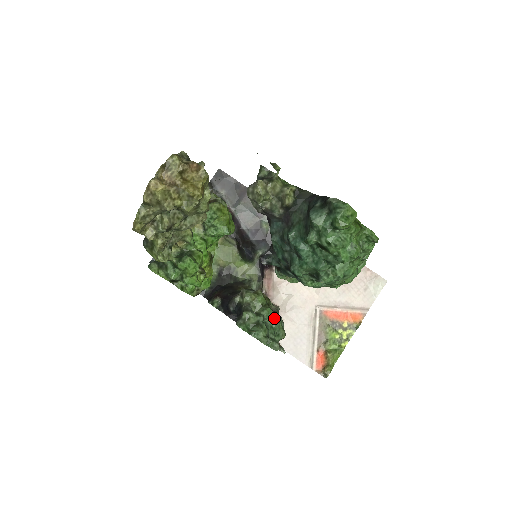
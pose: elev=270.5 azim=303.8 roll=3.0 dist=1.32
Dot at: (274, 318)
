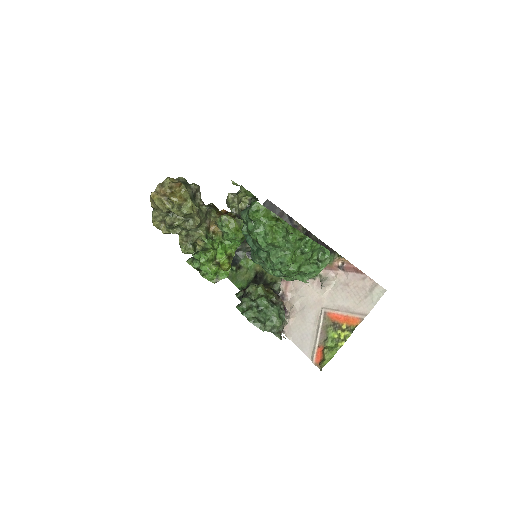
Dot at: (267, 306)
